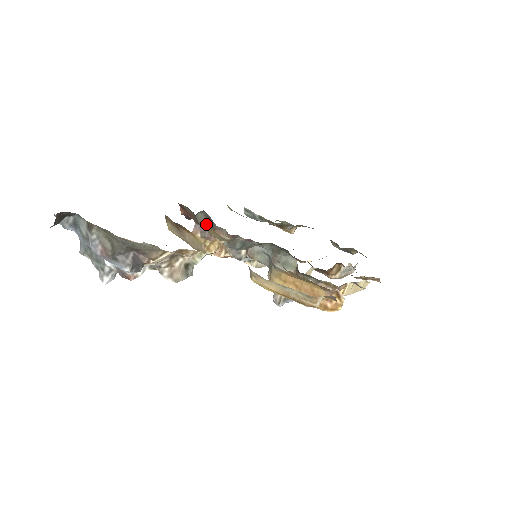
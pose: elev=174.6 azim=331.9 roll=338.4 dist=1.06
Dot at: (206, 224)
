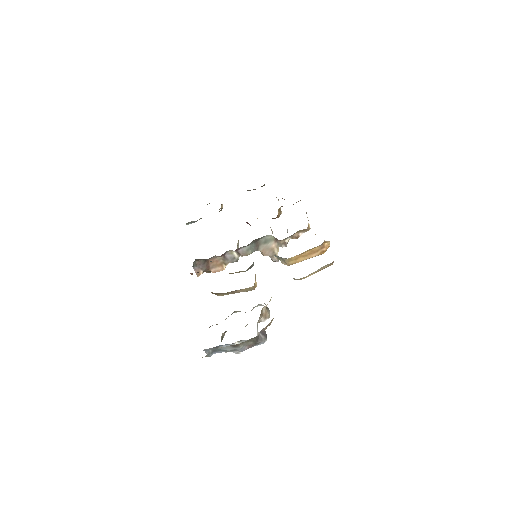
Dot at: (201, 263)
